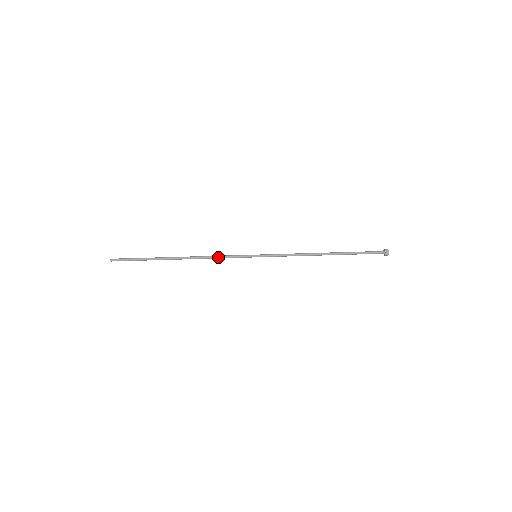
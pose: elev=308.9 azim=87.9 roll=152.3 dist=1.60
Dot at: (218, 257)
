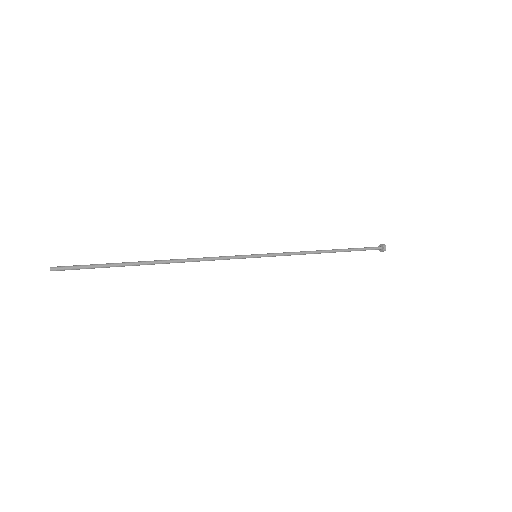
Dot at: (211, 258)
